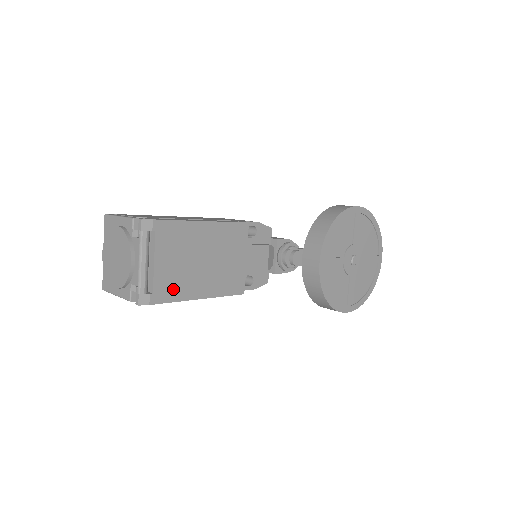
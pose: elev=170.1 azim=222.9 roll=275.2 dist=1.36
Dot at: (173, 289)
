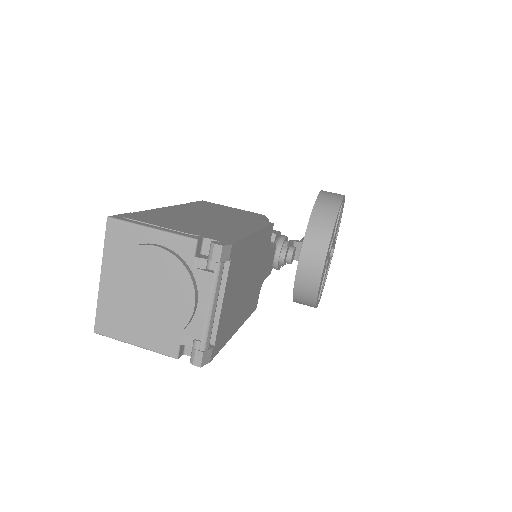
Dot at: (226, 330)
